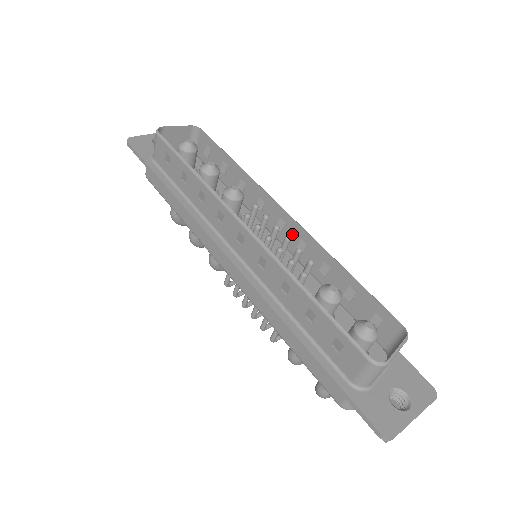
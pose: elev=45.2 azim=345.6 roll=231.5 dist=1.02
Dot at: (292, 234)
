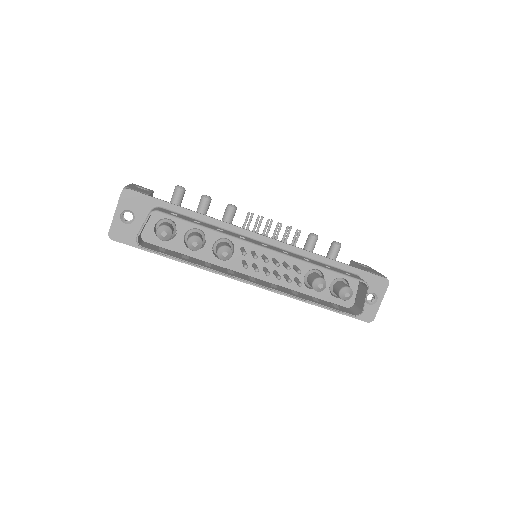
Dot at: occluded
